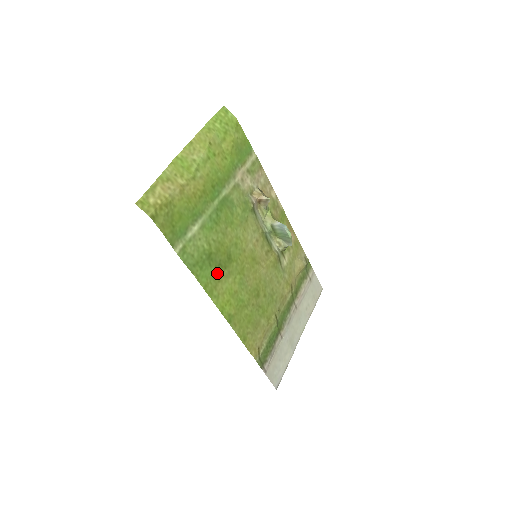
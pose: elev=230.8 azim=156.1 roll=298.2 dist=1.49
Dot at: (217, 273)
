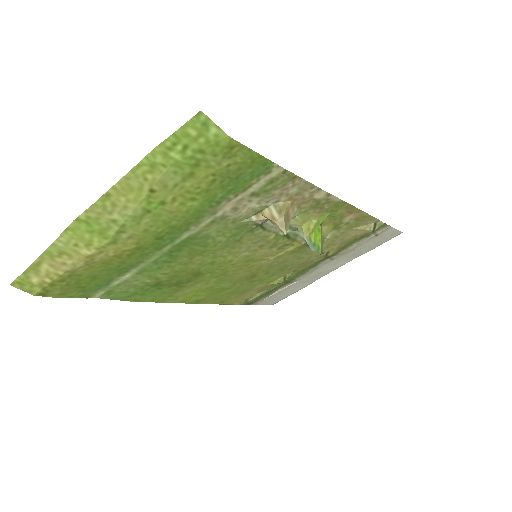
Dot at: (173, 288)
